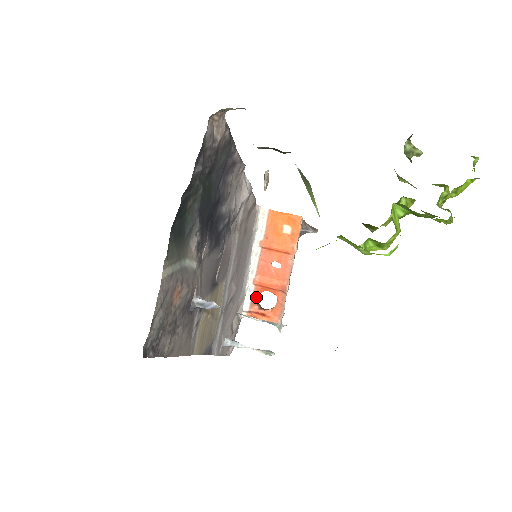
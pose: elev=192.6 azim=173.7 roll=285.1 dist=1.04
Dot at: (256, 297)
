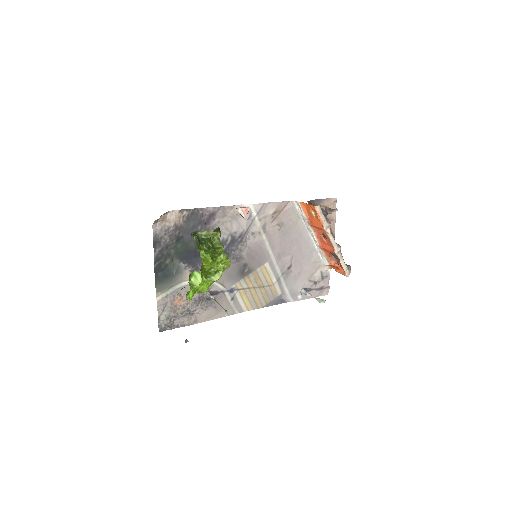
Dot at: (330, 255)
